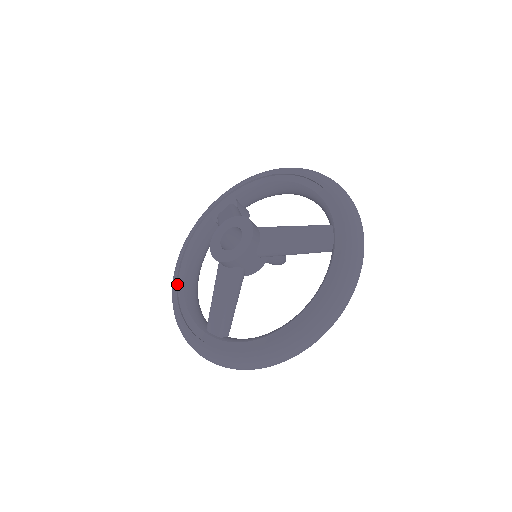
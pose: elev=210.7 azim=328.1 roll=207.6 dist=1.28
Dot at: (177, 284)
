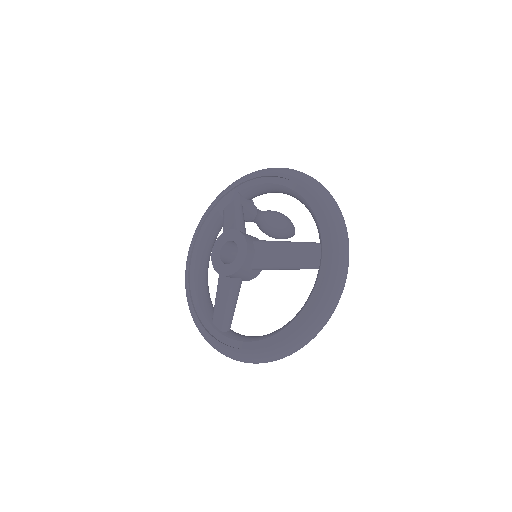
Dot at: (189, 273)
